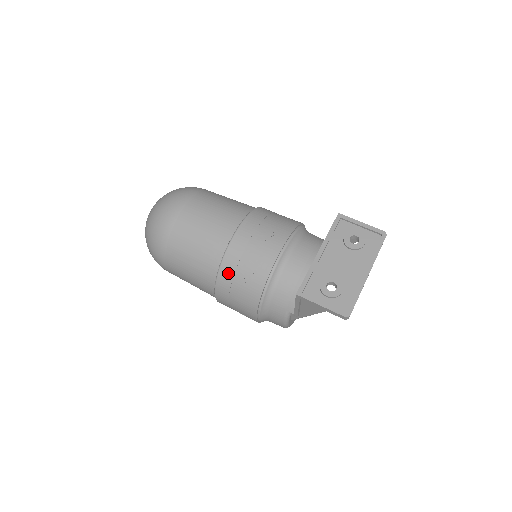
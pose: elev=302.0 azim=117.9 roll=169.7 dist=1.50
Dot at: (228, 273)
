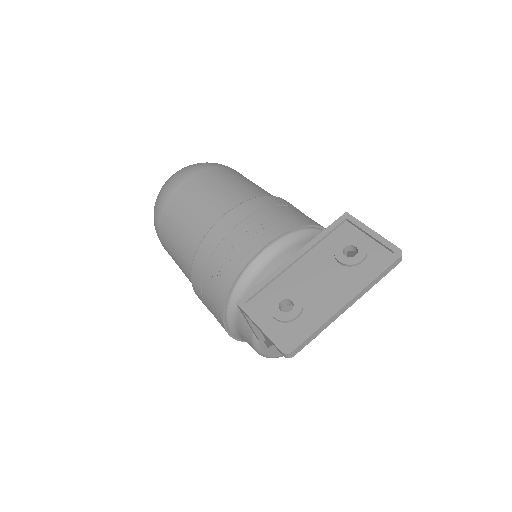
Dot at: (201, 263)
